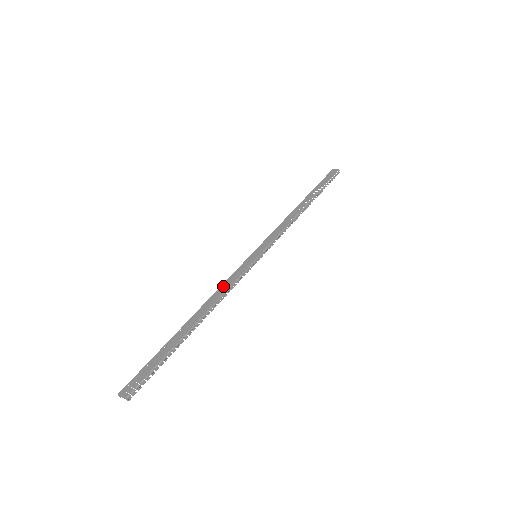
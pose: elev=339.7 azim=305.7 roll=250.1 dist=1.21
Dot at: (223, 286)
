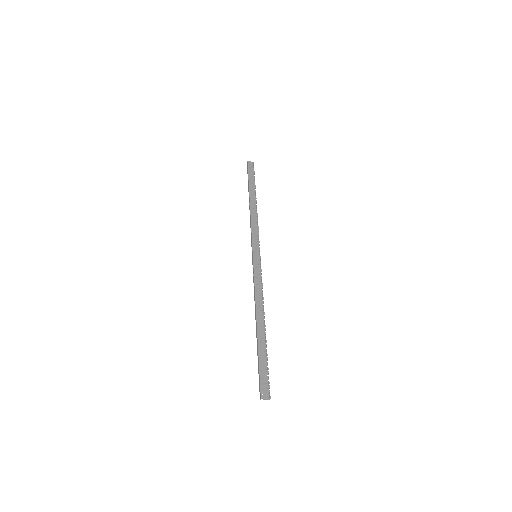
Dot at: (254, 288)
